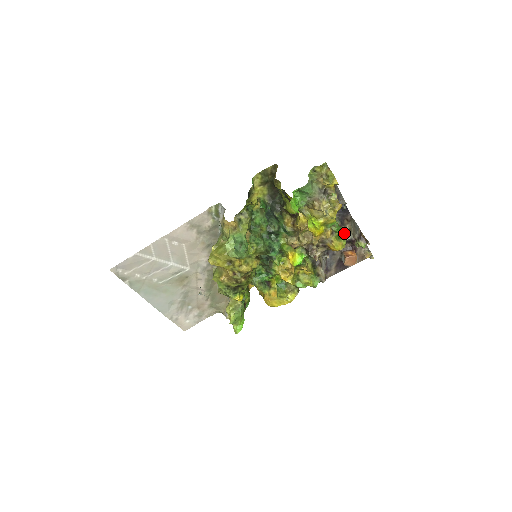
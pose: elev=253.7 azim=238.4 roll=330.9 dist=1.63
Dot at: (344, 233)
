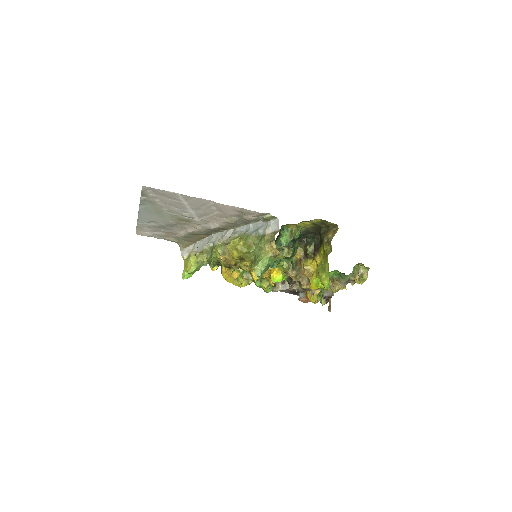
Dot at: occluded
